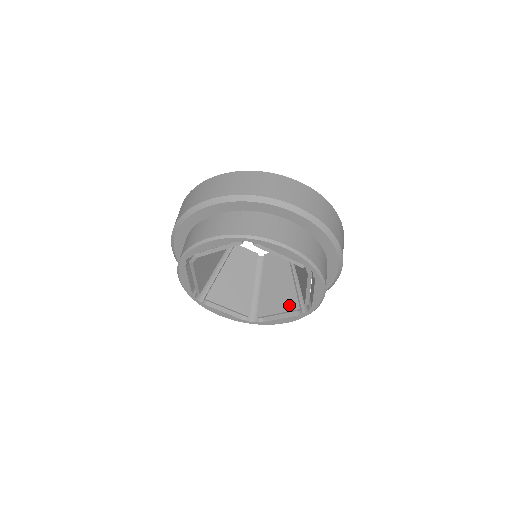
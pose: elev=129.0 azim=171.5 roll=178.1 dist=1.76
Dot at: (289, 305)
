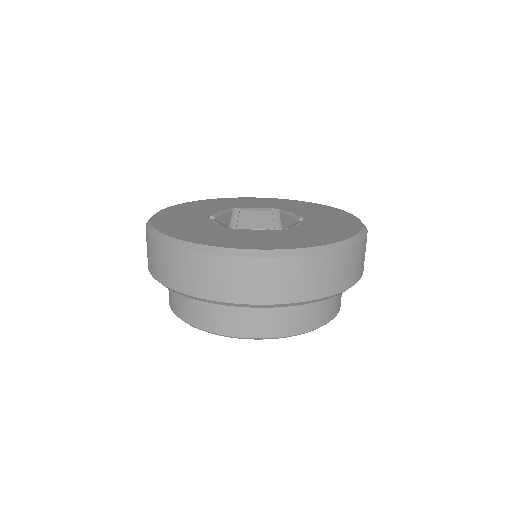
Dot at: occluded
